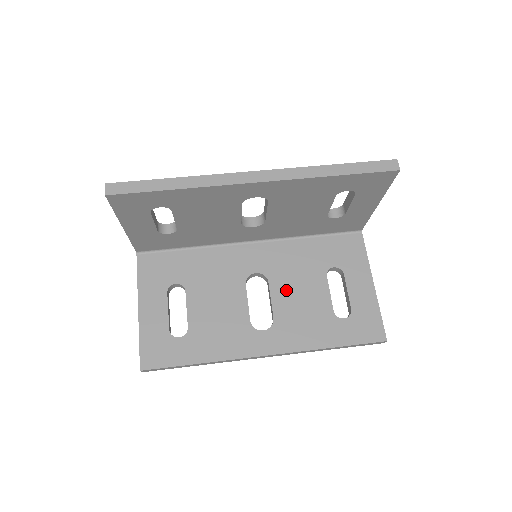
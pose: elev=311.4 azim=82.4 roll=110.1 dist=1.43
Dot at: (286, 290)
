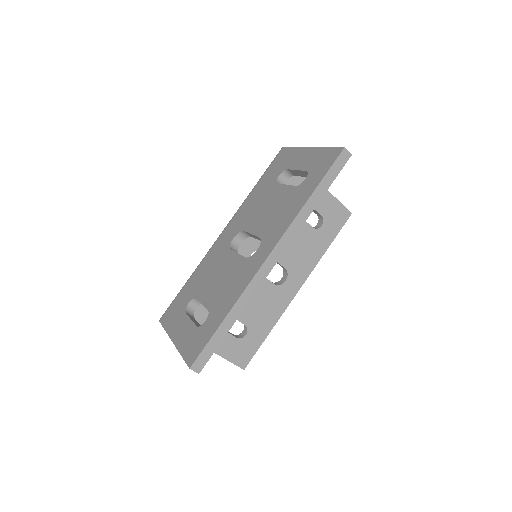
Dot at: occluded
